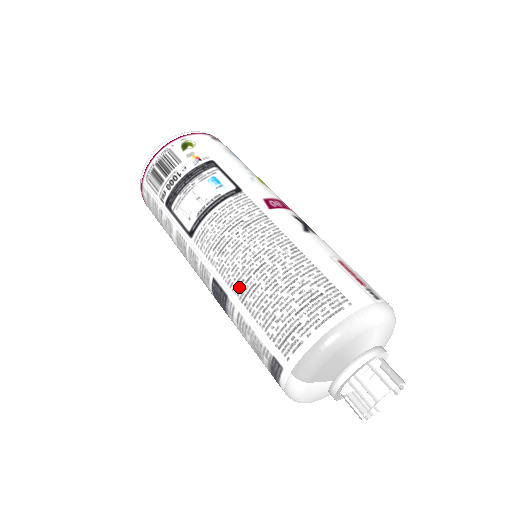
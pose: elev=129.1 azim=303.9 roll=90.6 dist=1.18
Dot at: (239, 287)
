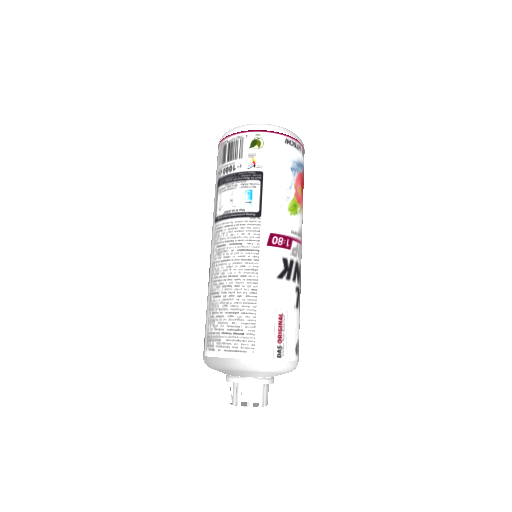
Dot at: (213, 285)
